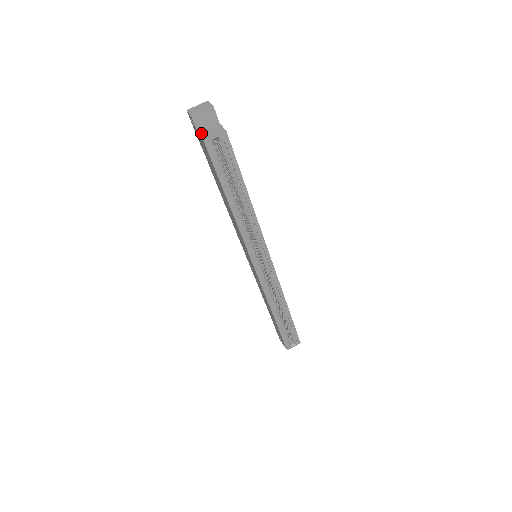
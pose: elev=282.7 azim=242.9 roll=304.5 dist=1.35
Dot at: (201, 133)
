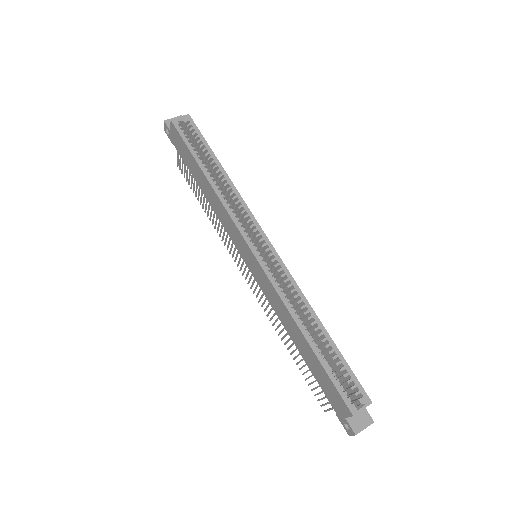
Dot at: occluded
